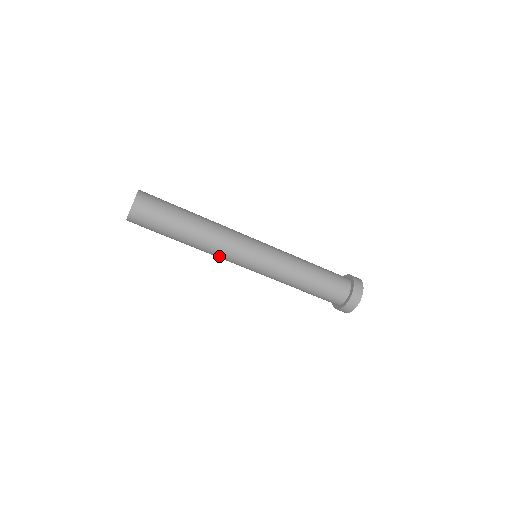
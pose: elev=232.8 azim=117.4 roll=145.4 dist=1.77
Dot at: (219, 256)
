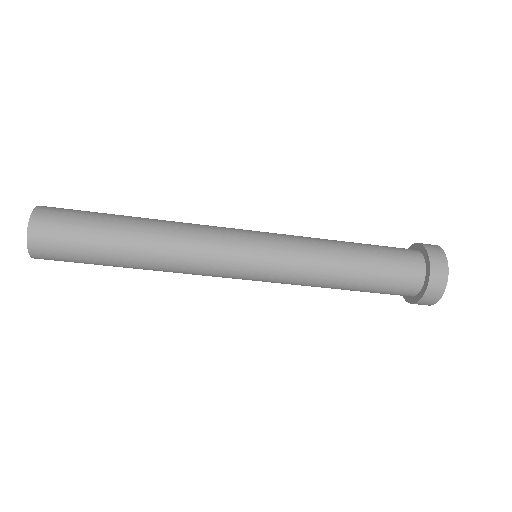
Dot at: (195, 270)
